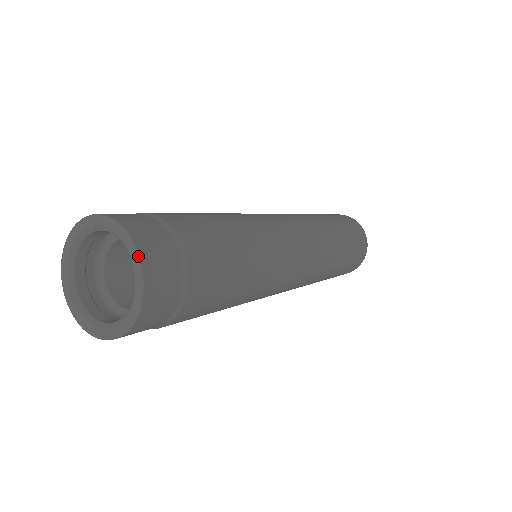
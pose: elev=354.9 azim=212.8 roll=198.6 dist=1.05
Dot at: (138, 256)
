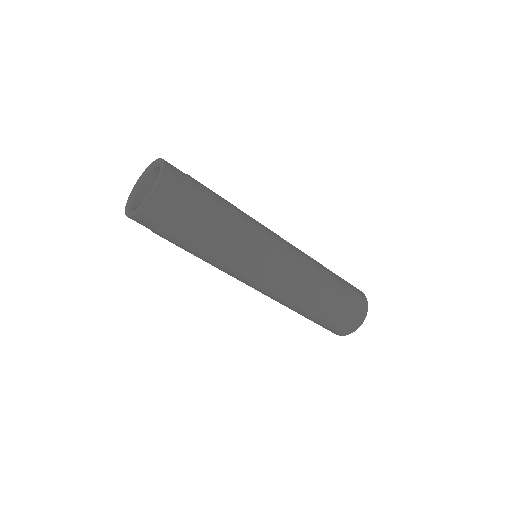
Dot at: (163, 167)
